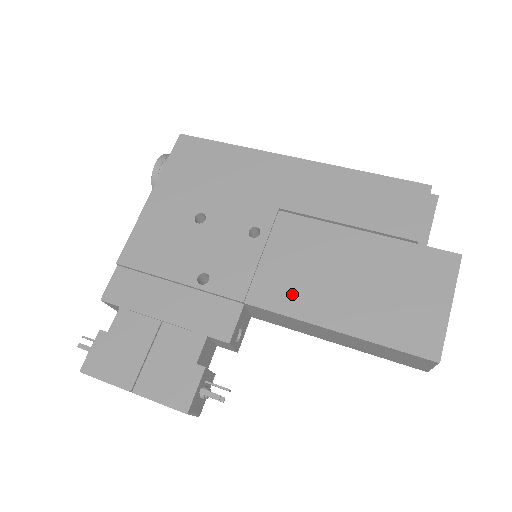
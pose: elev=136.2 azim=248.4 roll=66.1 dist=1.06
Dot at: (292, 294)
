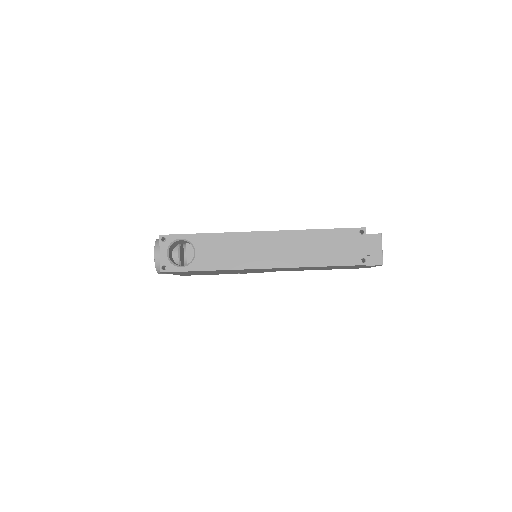
Dot at: occluded
